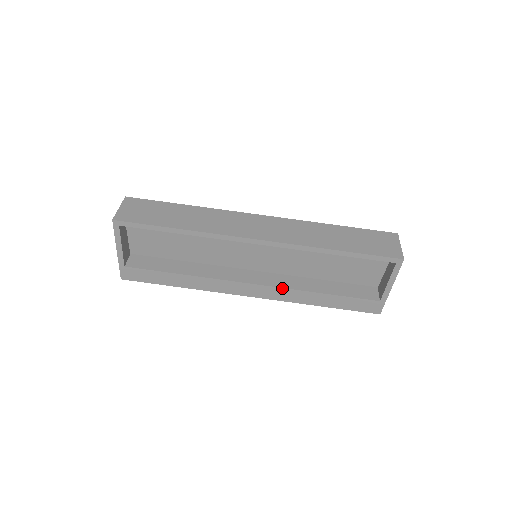
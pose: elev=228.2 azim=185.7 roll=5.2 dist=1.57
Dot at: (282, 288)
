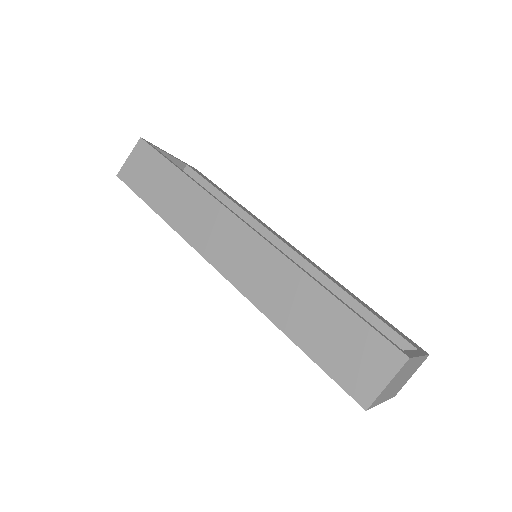
Dot at: occluded
